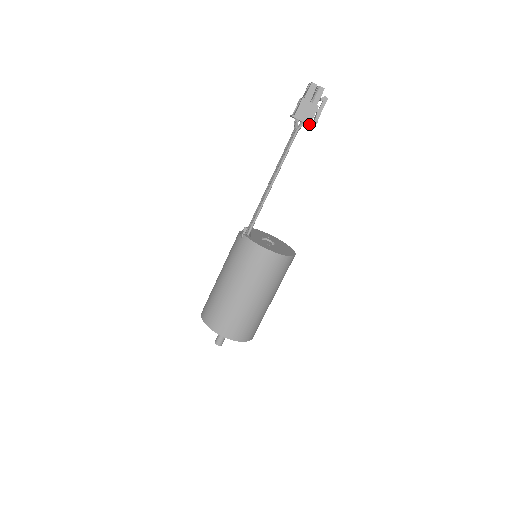
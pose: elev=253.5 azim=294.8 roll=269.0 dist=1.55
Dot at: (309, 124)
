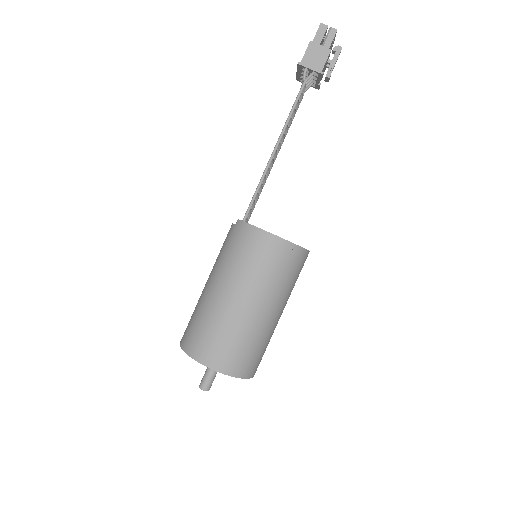
Dot at: (320, 72)
